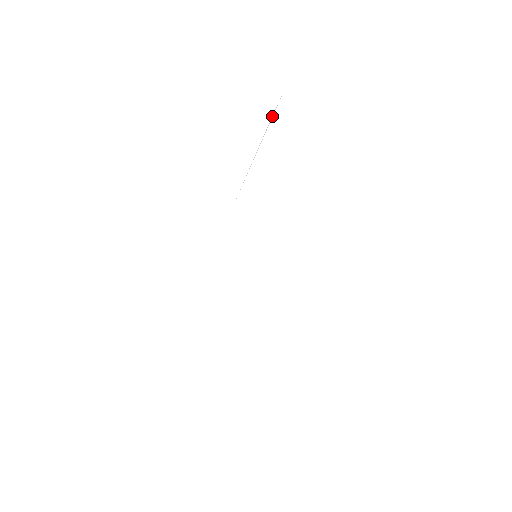
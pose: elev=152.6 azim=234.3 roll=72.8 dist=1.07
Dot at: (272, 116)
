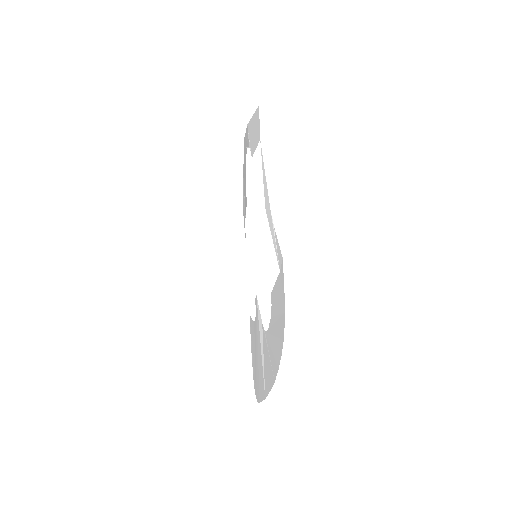
Dot at: (260, 129)
